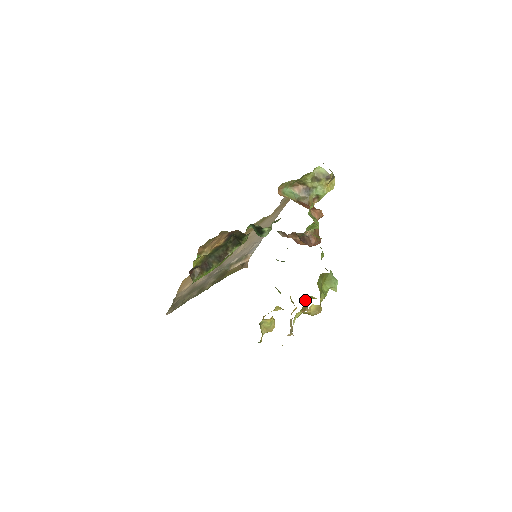
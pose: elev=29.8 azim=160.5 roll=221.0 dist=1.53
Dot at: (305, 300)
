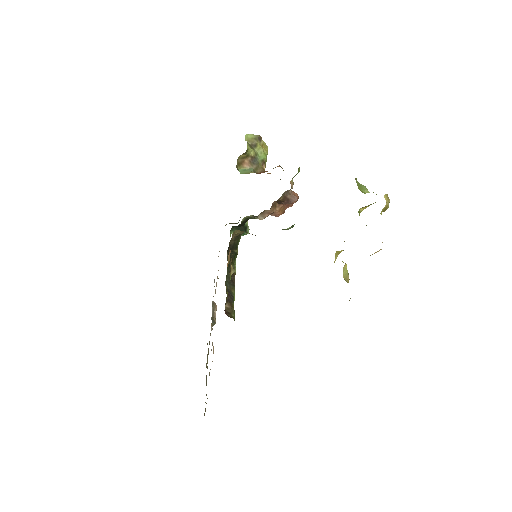
Dot at: occluded
